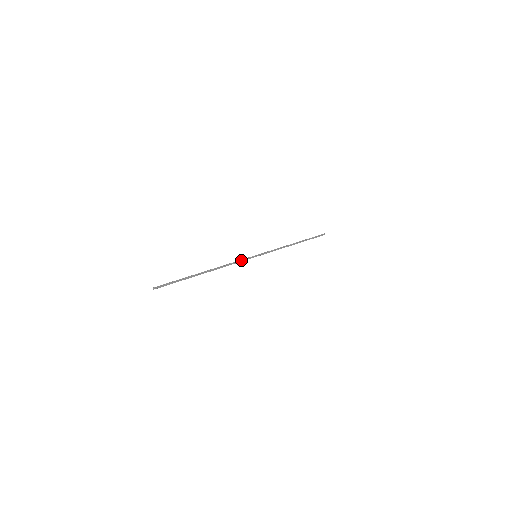
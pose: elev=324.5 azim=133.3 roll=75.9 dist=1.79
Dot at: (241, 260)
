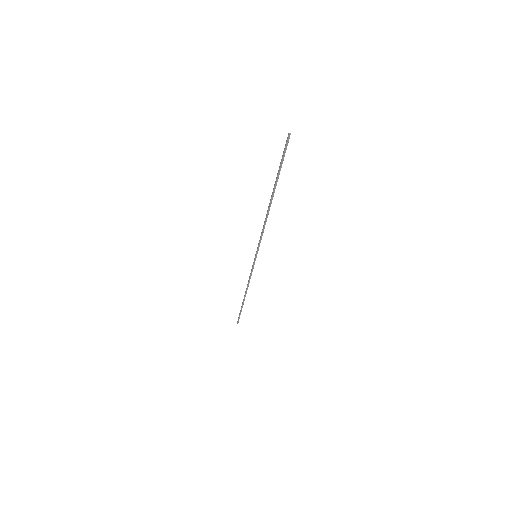
Dot at: (260, 239)
